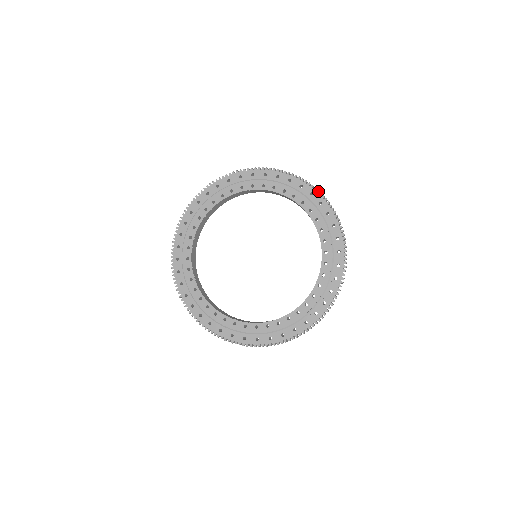
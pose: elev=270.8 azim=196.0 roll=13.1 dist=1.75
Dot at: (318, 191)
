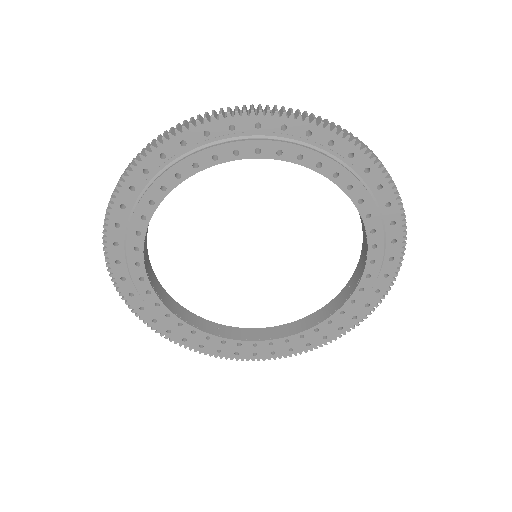
Dot at: (393, 185)
